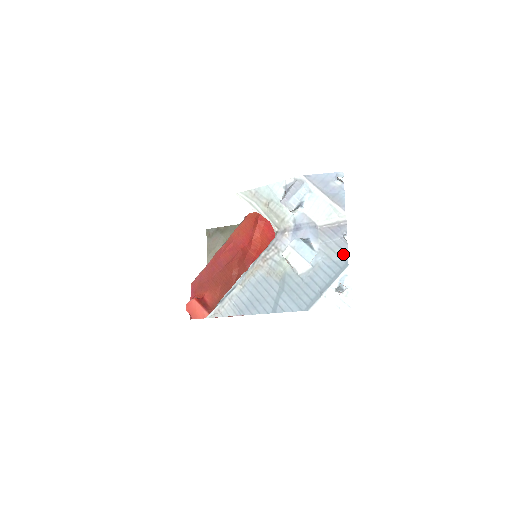
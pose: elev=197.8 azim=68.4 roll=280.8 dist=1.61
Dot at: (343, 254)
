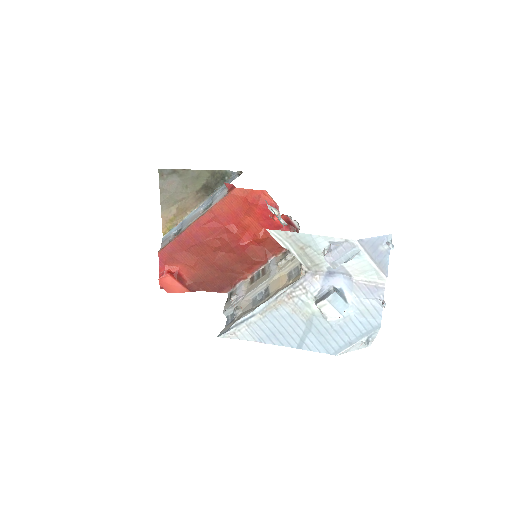
Dot at: (377, 315)
